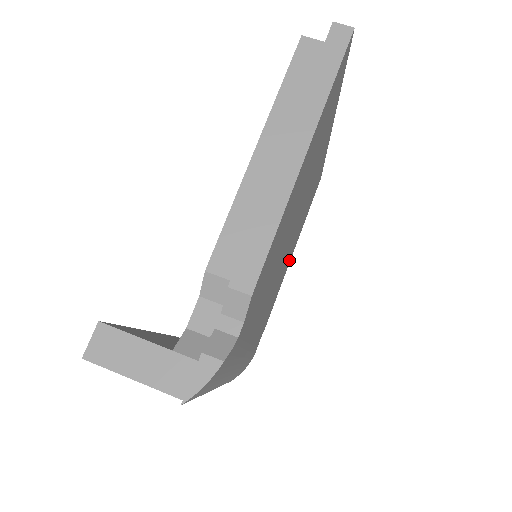
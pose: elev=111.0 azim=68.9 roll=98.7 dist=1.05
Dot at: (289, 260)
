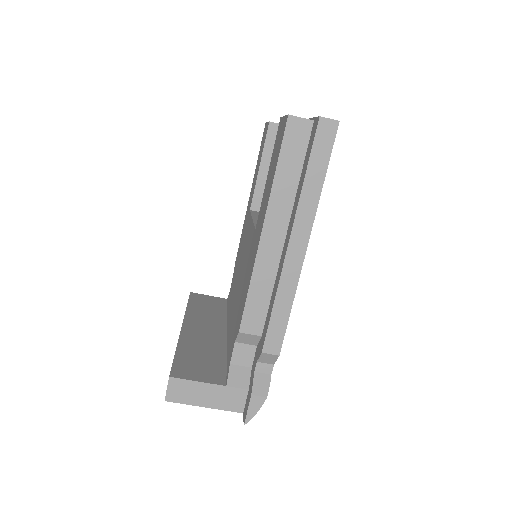
Dot at: occluded
